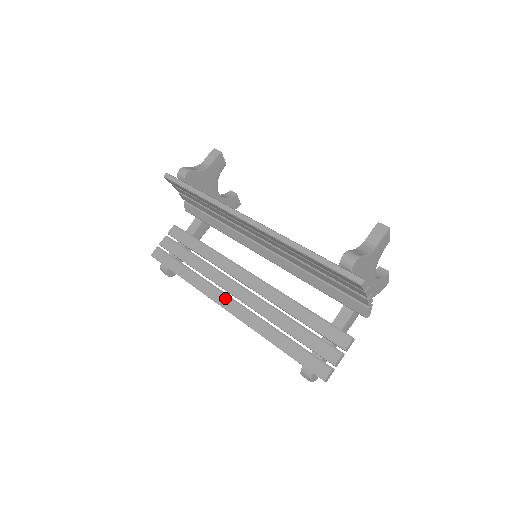
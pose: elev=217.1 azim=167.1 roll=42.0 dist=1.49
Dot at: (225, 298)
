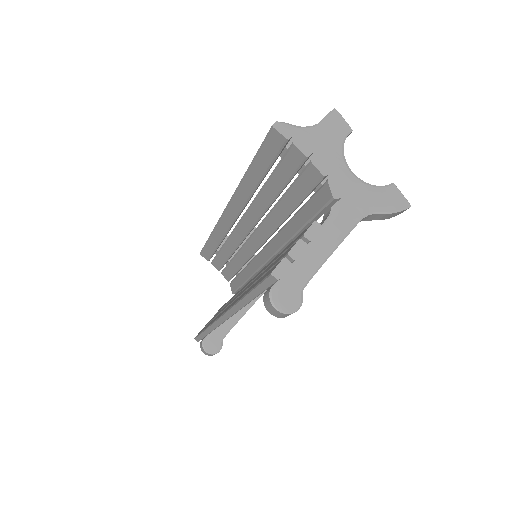
Dot at: occluded
